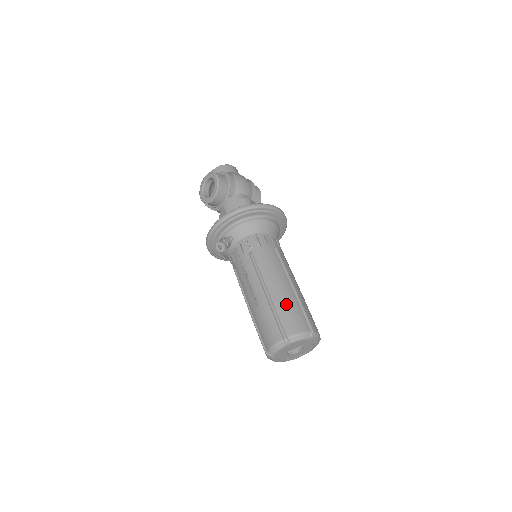
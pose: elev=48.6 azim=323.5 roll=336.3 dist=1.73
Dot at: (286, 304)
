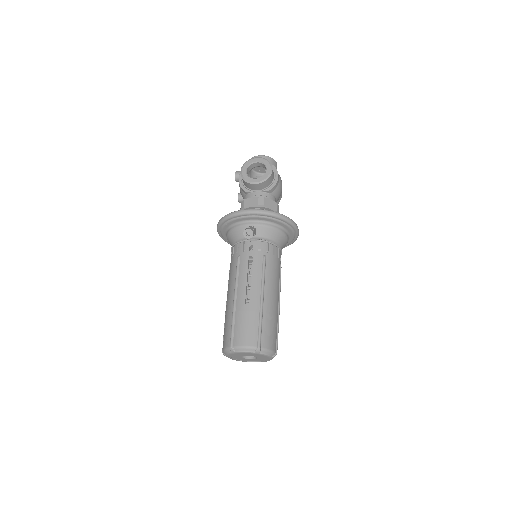
Dot at: (271, 319)
